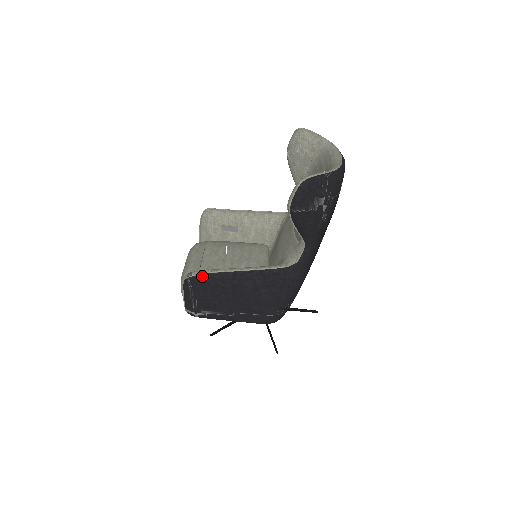
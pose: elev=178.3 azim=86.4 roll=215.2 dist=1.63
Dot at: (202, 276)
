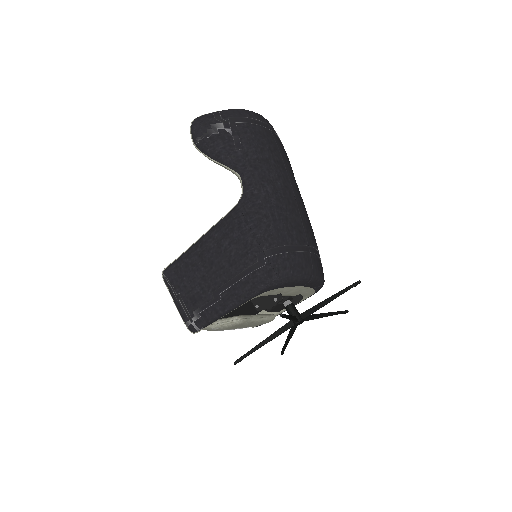
Dot at: (172, 264)
